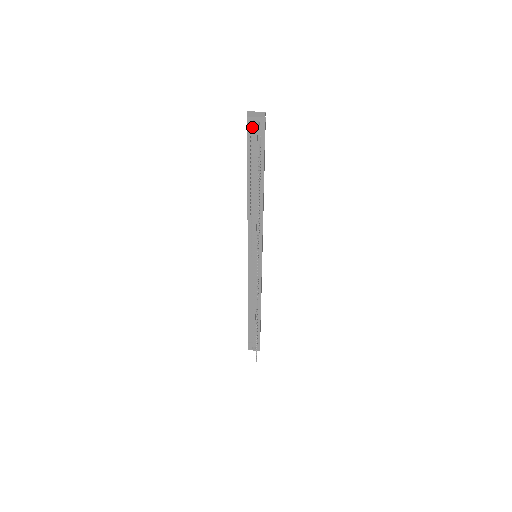
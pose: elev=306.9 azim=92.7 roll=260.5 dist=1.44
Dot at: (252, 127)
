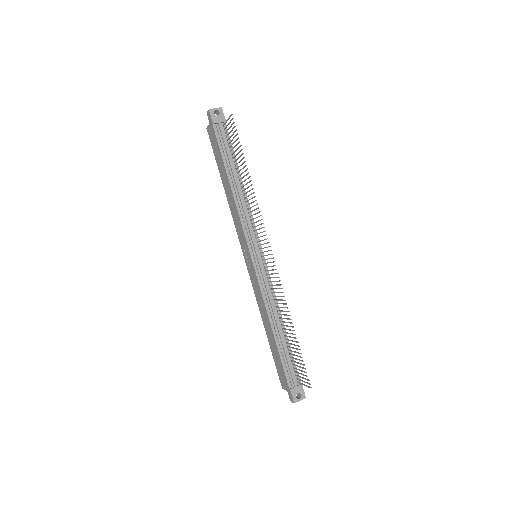
Dot at: (215, 117)
